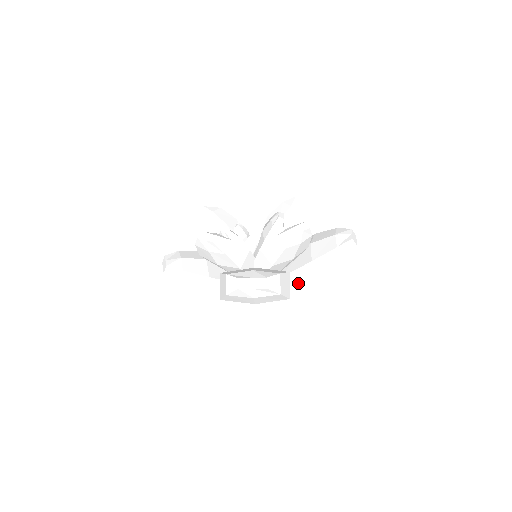
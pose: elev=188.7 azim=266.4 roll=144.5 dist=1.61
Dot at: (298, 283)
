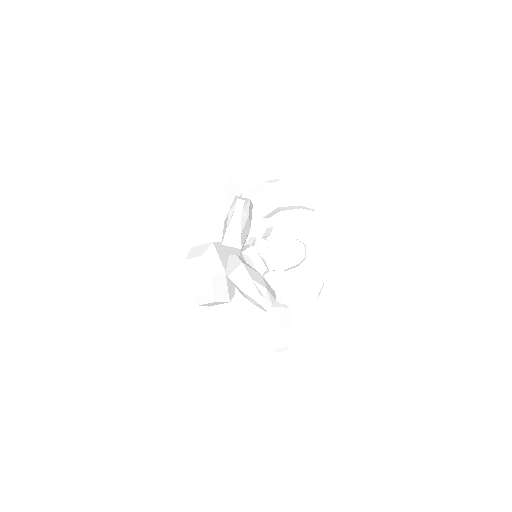
Dot at: occluded
